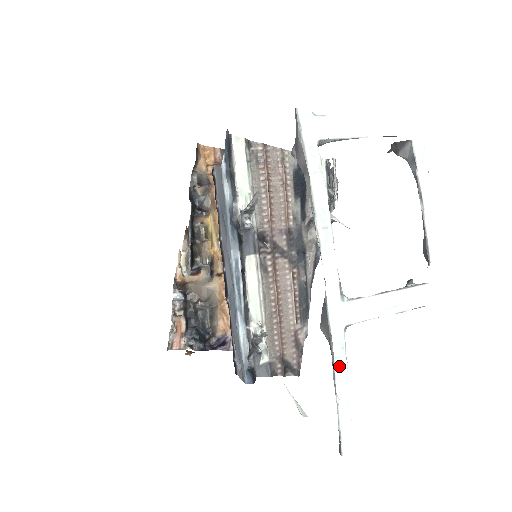
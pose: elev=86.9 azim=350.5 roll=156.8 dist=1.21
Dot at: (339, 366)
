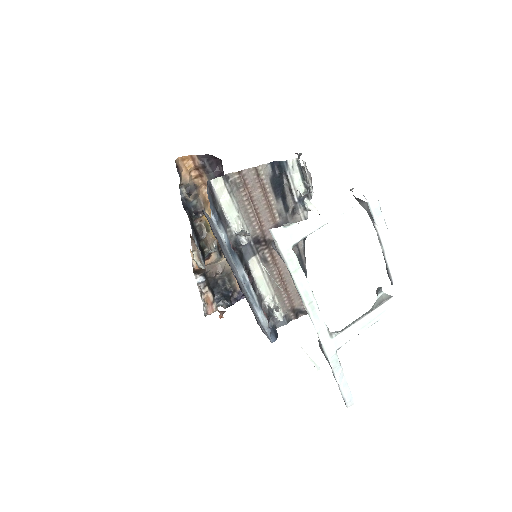
Dot at: (336, 371)
